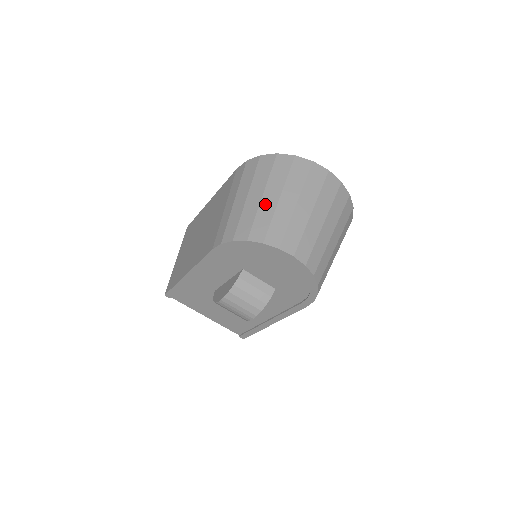
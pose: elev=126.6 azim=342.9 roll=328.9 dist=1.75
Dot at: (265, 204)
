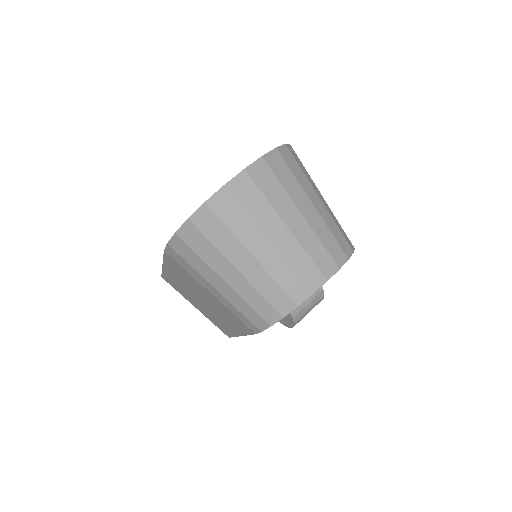
Dot at: (251, 275)
